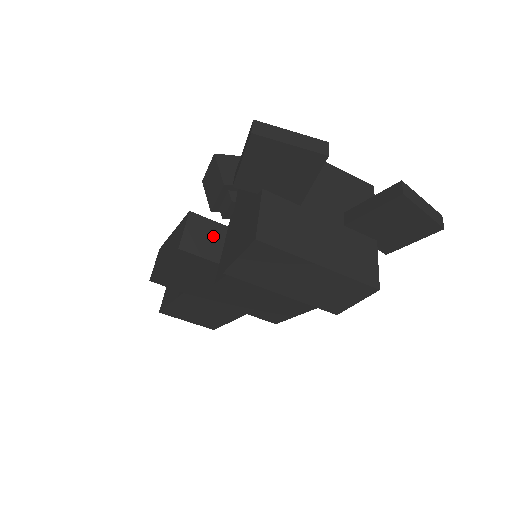
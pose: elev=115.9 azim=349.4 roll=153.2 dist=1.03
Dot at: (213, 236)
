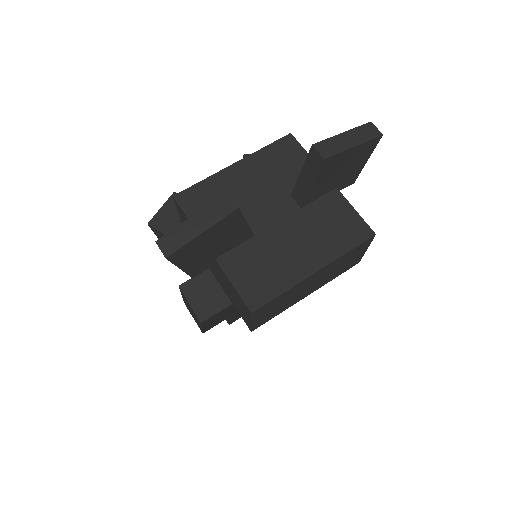
Dot at: (213, 284)
